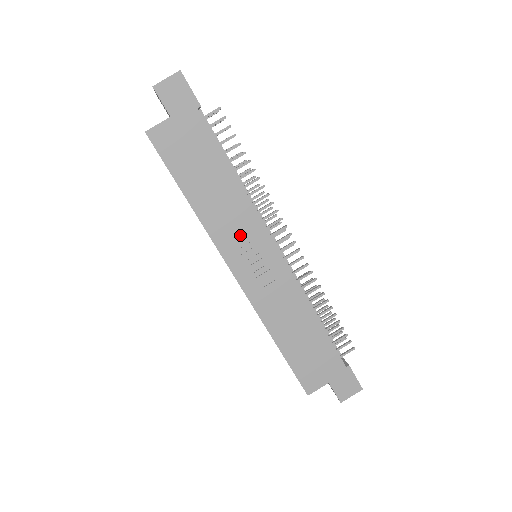
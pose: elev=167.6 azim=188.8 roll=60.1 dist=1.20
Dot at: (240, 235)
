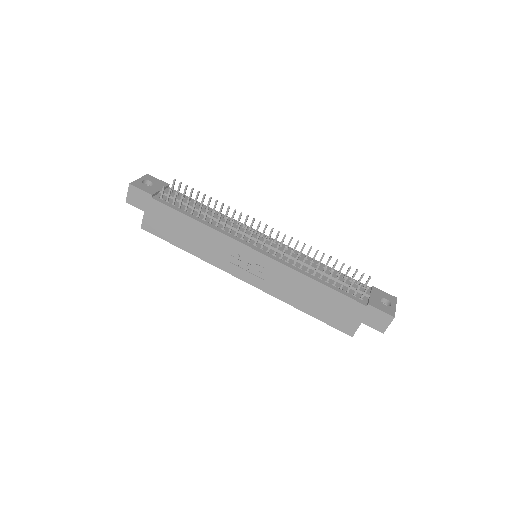
Dot at: (227, 254)
